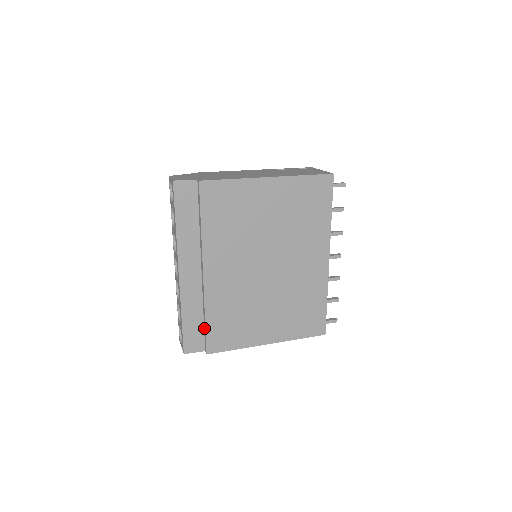
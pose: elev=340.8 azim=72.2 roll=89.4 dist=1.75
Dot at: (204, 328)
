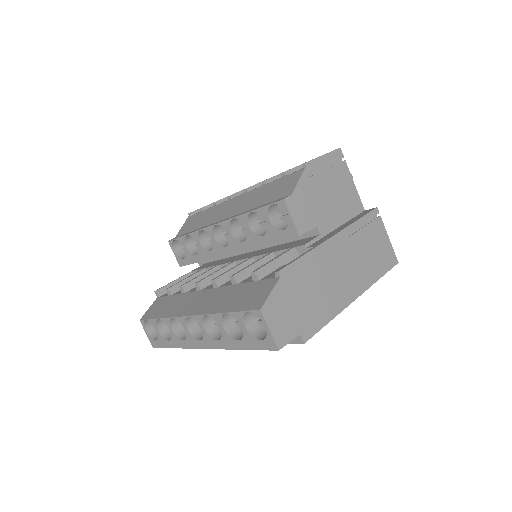
Dot at: occluded
